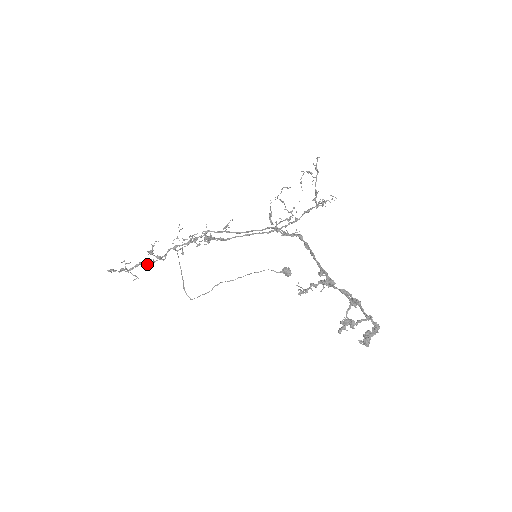
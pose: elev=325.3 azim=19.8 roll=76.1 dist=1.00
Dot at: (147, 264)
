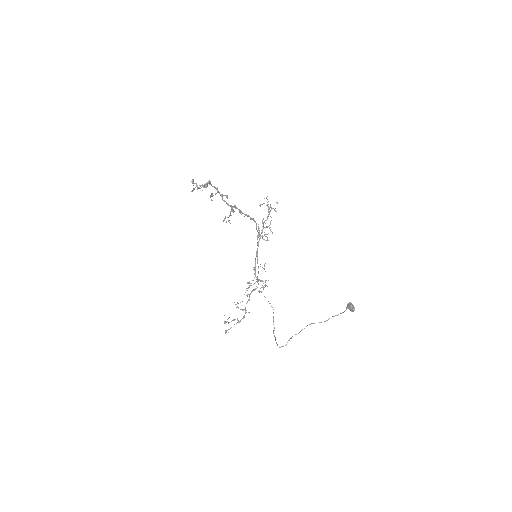
Dot at: occluded
